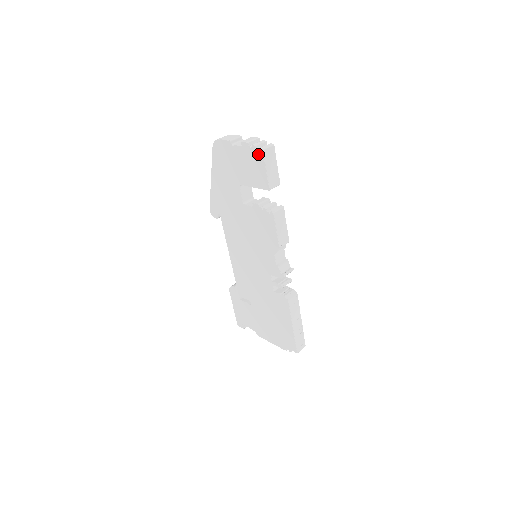
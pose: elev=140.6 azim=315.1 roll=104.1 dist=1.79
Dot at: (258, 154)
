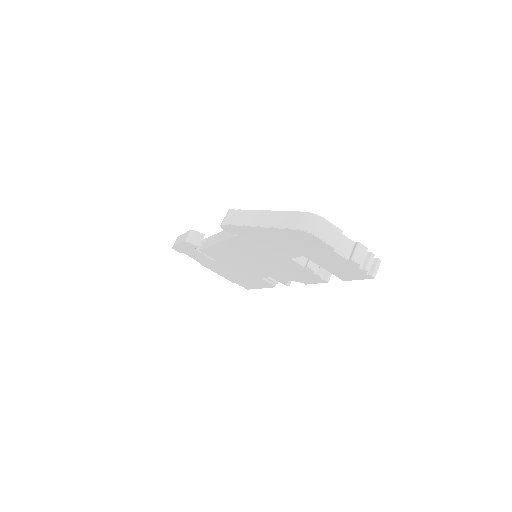
Dot at: (364, 275)
